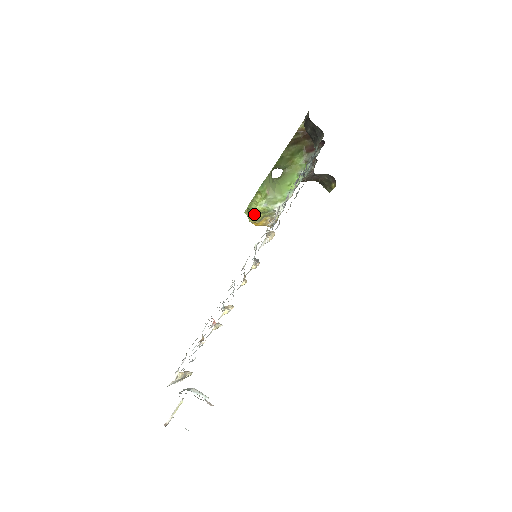
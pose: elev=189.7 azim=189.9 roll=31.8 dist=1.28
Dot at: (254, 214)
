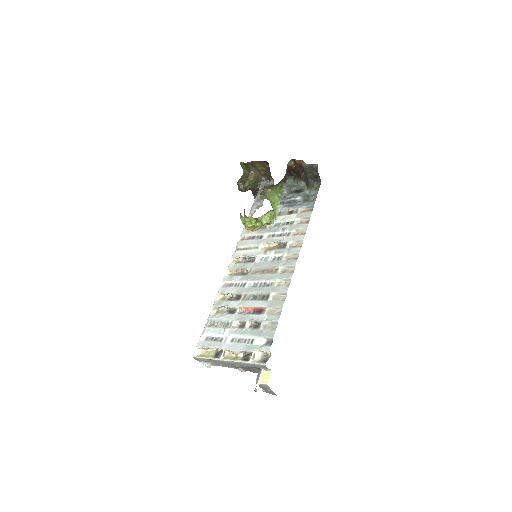
Dot at: (259, 224)
